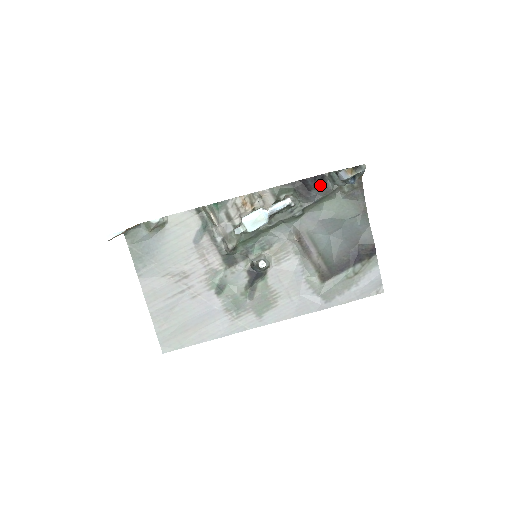
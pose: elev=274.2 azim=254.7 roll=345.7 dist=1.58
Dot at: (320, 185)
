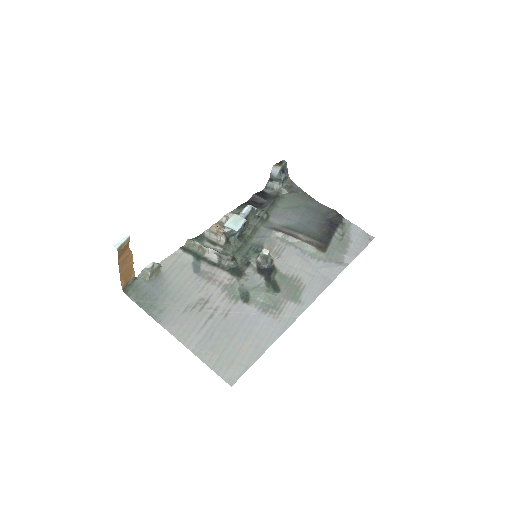
Dot at: (265, 197)
